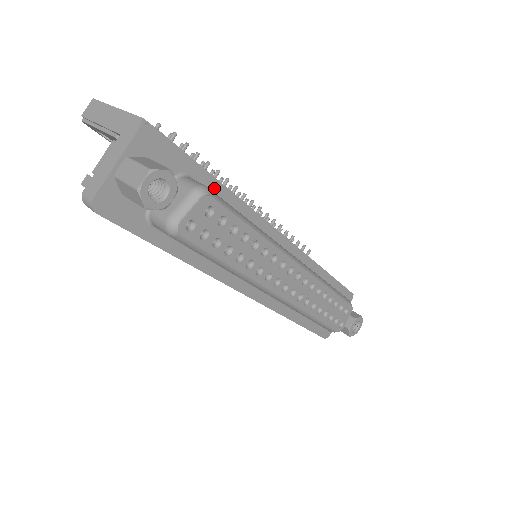
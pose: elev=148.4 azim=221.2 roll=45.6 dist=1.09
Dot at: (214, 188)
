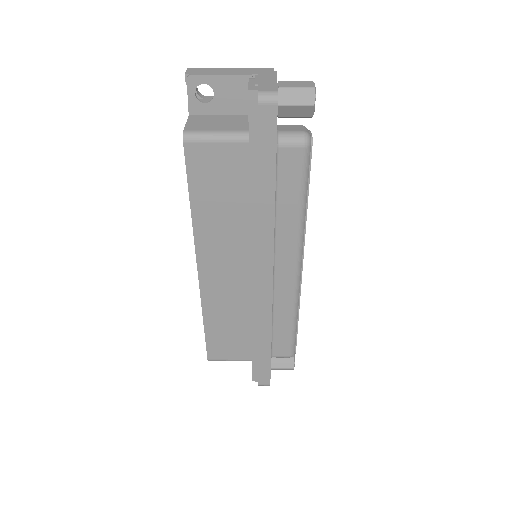
Dot at: occluded
